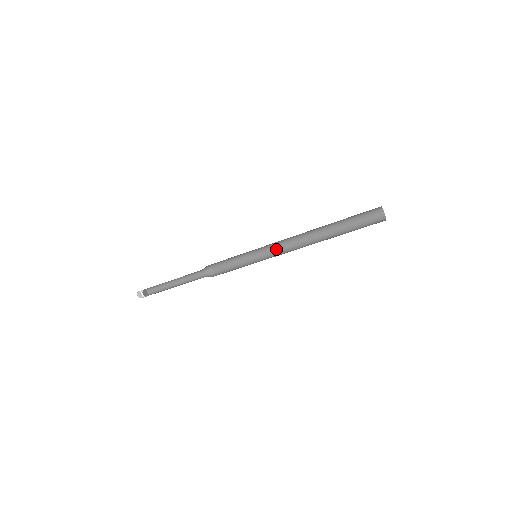
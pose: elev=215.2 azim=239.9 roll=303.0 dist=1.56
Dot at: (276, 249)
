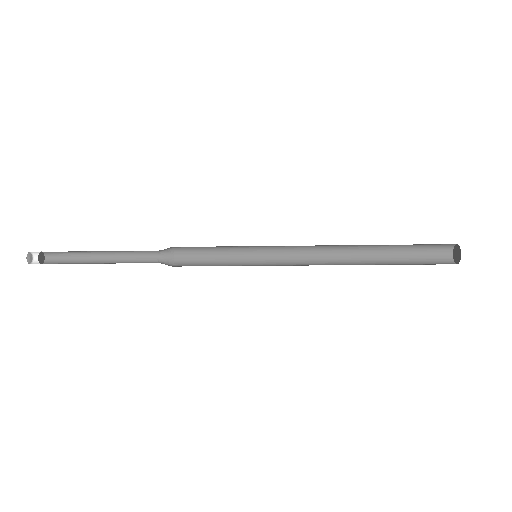
Dot at: (287, 246)
